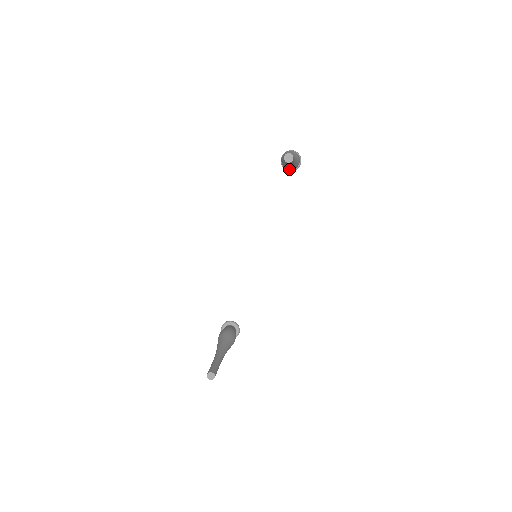
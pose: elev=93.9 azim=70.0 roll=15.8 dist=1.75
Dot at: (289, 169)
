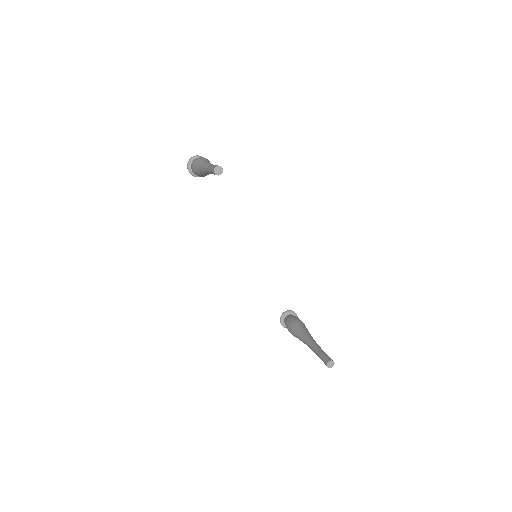
Dot at: occluded
